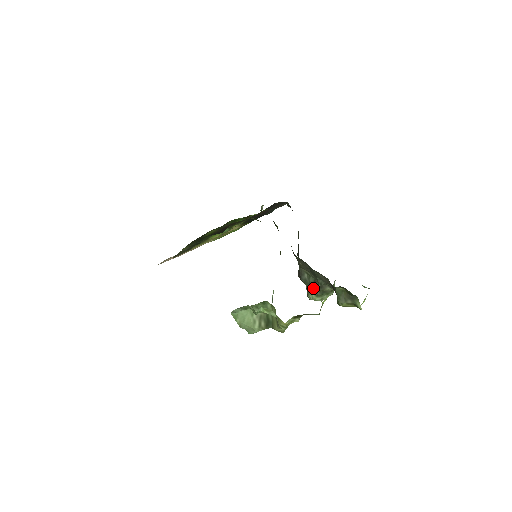
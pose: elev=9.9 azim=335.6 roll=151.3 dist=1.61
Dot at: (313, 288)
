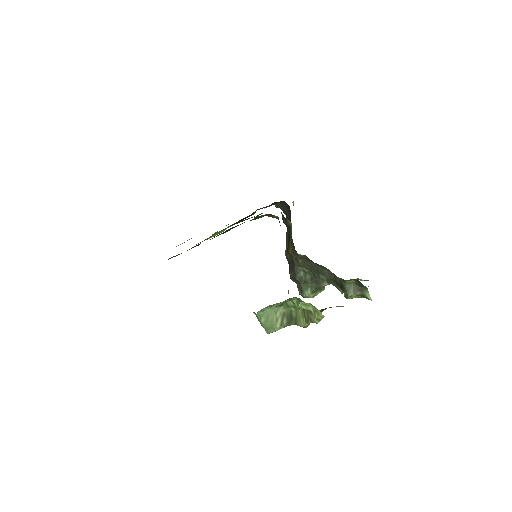
Dot at: (309, 285)
